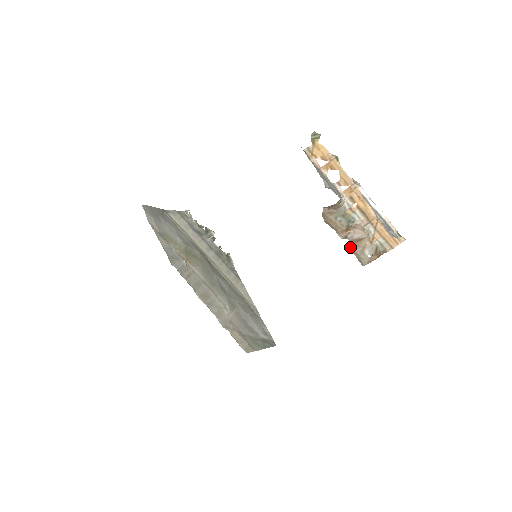
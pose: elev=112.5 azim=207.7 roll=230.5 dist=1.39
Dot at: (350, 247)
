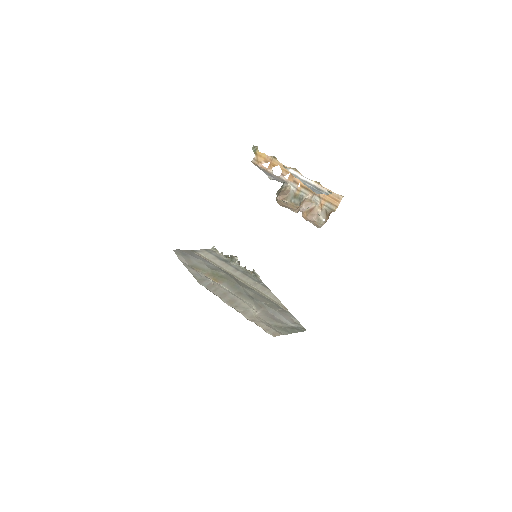
Dot at: (305, 218)
